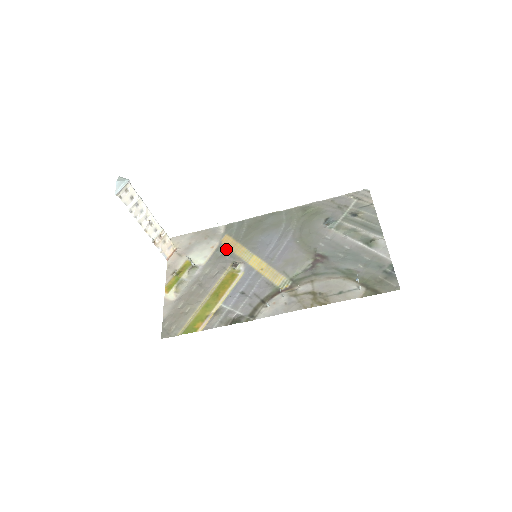
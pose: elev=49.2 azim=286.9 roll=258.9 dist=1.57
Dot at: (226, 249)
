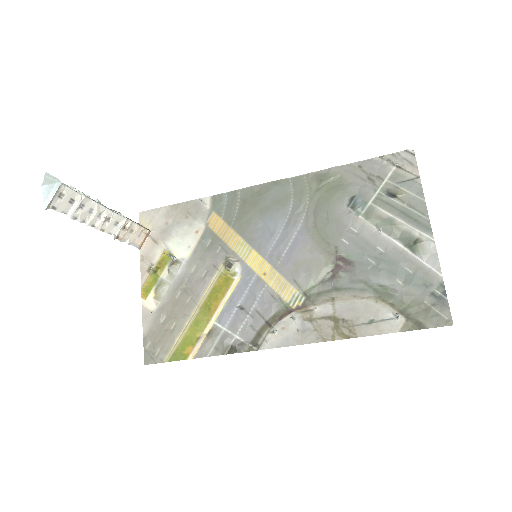
Dot at: (215, 237)
